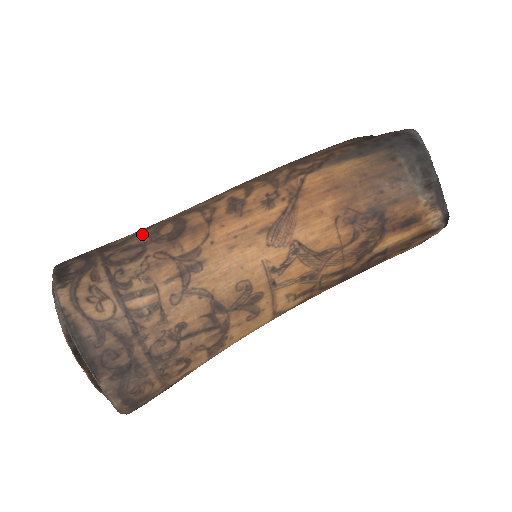
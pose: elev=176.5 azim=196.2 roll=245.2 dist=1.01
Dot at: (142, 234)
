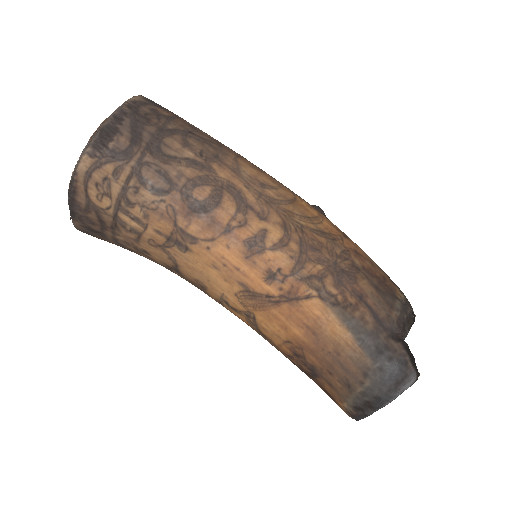
Dot at: (187, 170)
